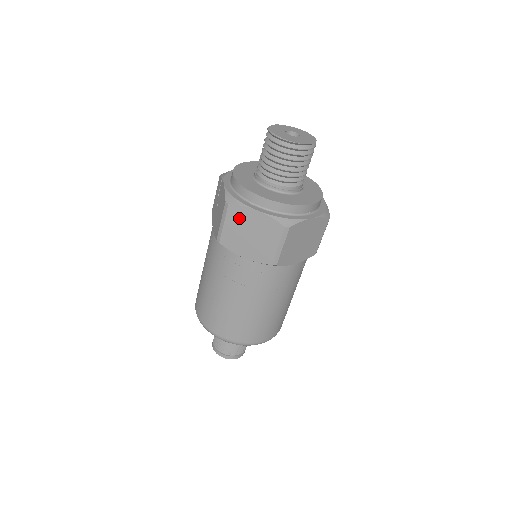
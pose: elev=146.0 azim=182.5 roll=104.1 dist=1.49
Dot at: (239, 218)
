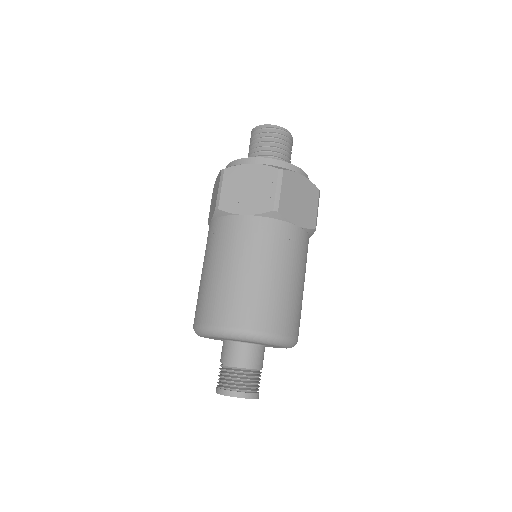
Dot at: occluded
